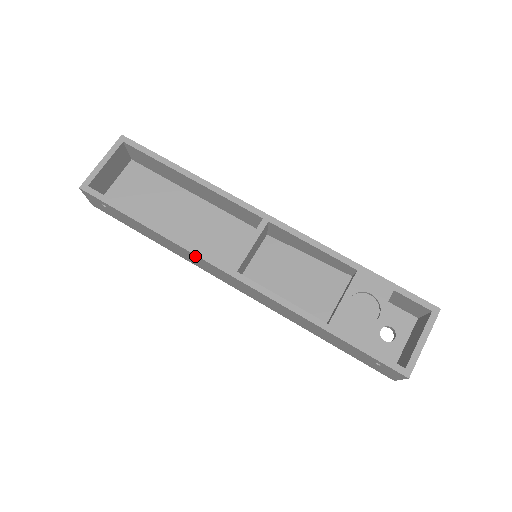
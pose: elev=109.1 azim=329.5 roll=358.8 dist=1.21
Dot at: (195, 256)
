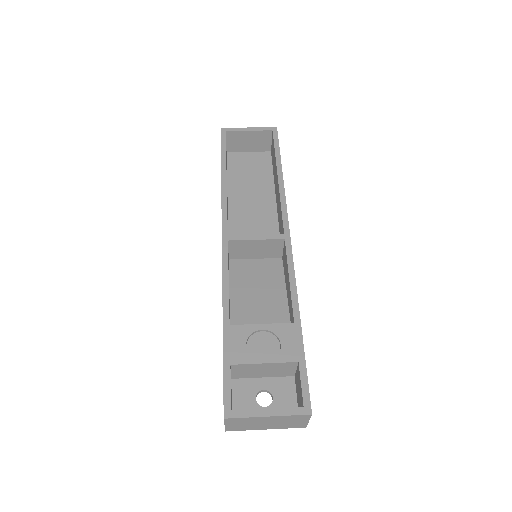
Dot at: (222, 212)
